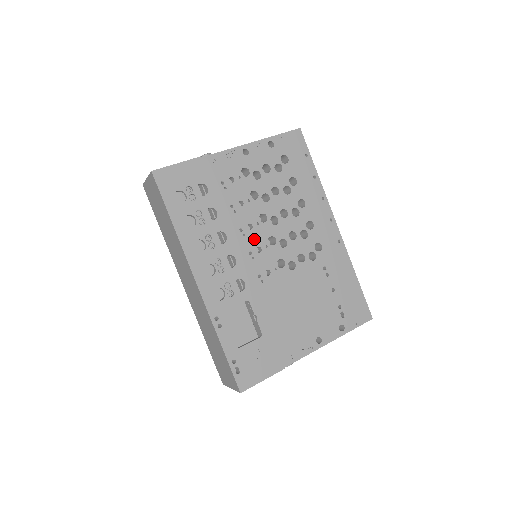
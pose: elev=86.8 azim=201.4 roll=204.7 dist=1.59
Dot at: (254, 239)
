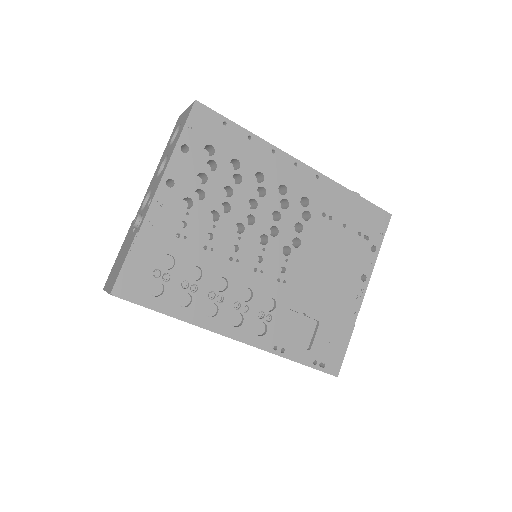
Dot at: (248, 255)
